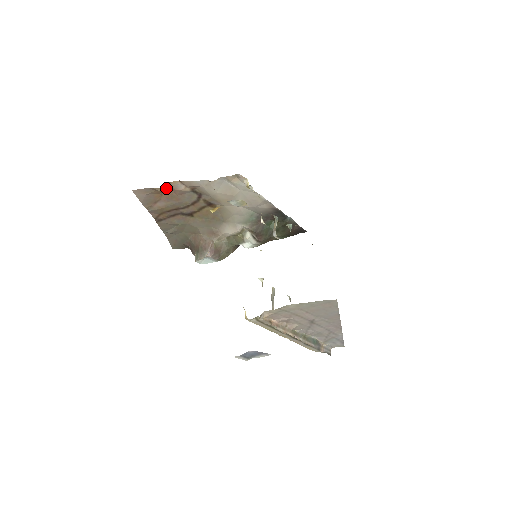
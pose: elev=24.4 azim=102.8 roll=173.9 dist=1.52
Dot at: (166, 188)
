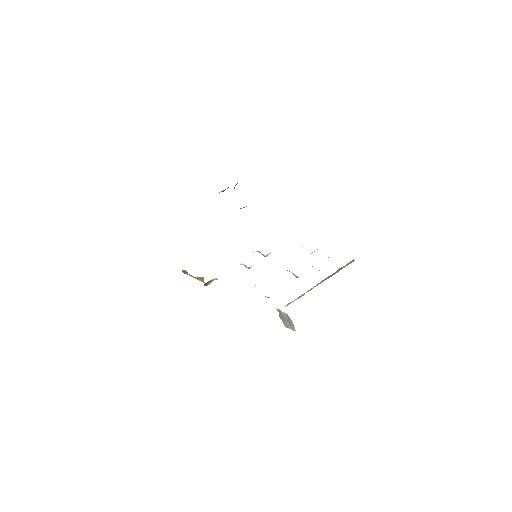
Dot at: occluded
